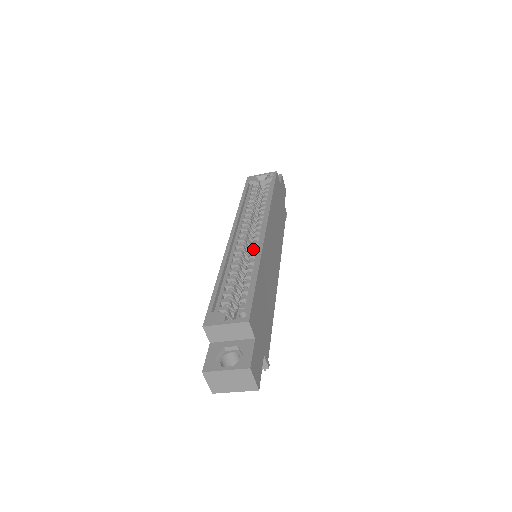
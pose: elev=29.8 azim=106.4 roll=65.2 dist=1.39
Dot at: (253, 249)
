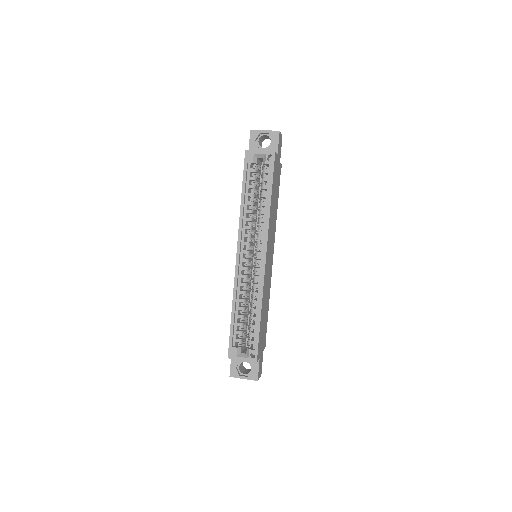
Dot at: occluded
